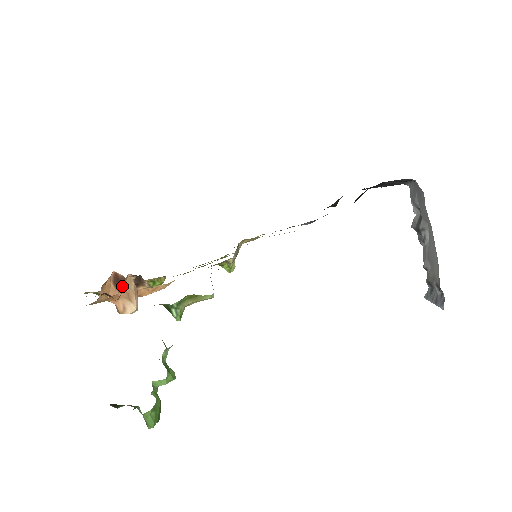
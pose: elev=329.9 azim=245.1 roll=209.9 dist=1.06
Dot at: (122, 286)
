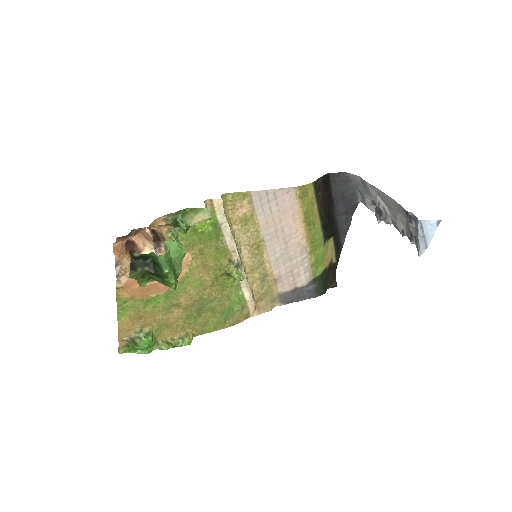
Dot at: occluded
